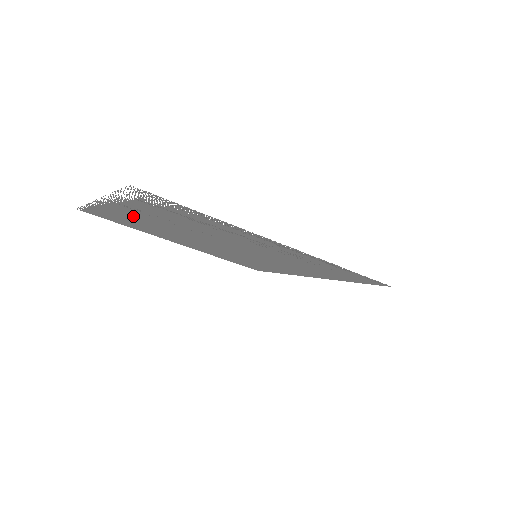
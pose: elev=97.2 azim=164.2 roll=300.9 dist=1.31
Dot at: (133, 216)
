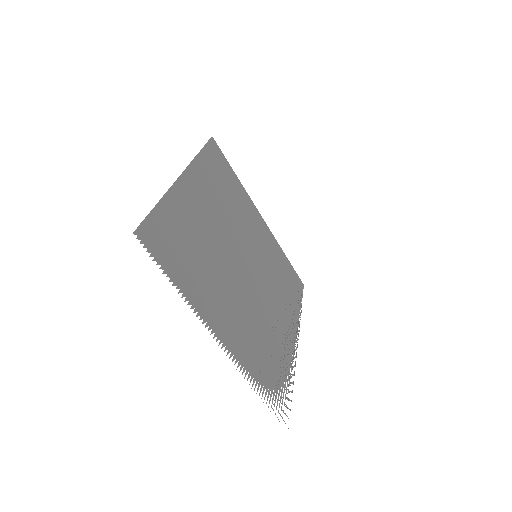
Dot at: (219, 305)
